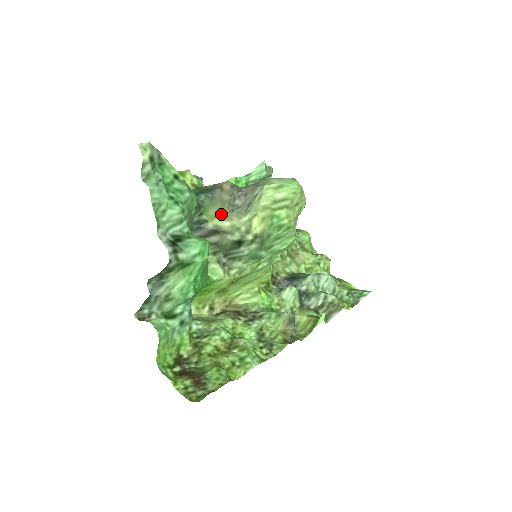
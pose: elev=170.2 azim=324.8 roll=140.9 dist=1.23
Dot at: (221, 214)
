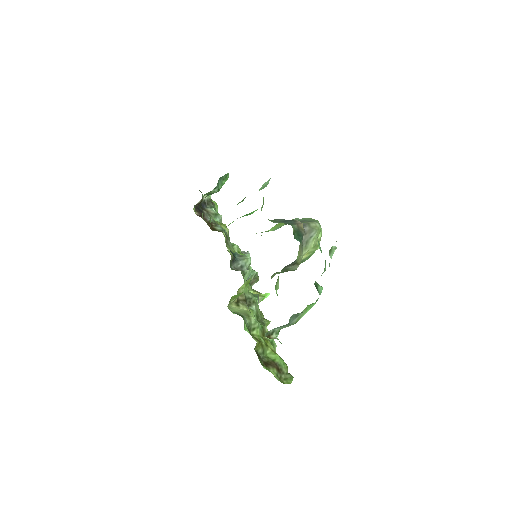
Dot at: (299, 250)
